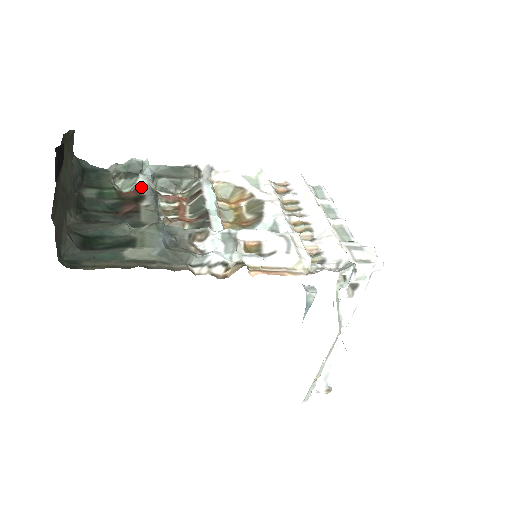
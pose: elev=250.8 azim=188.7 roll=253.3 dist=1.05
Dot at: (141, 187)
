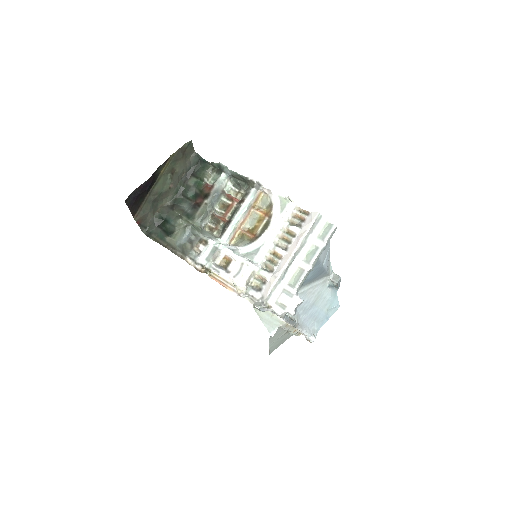
Dot at: (215, 186)
